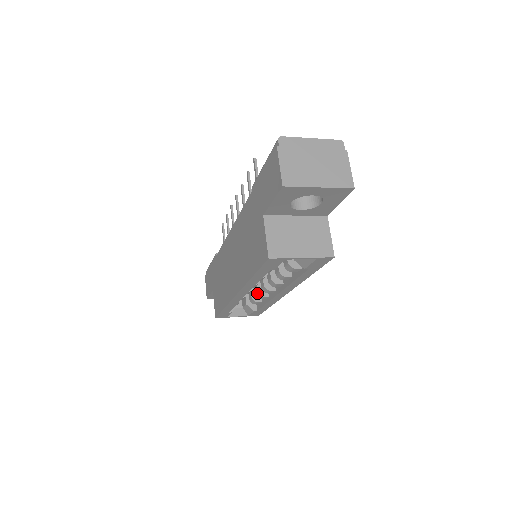
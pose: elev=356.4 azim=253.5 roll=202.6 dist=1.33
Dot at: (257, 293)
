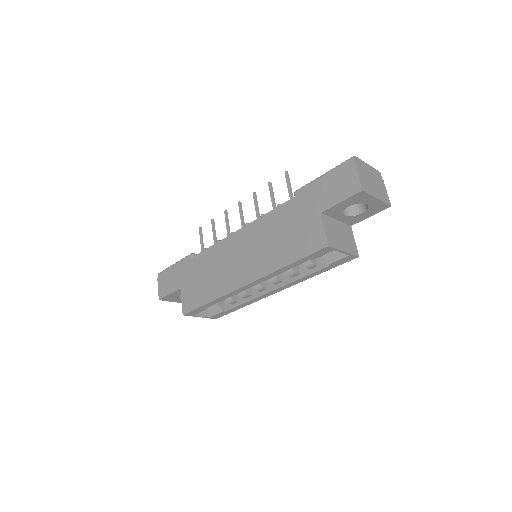
Dot at: (243, 291)
